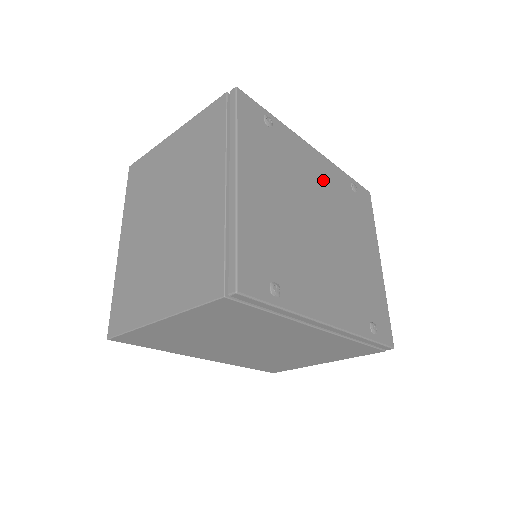
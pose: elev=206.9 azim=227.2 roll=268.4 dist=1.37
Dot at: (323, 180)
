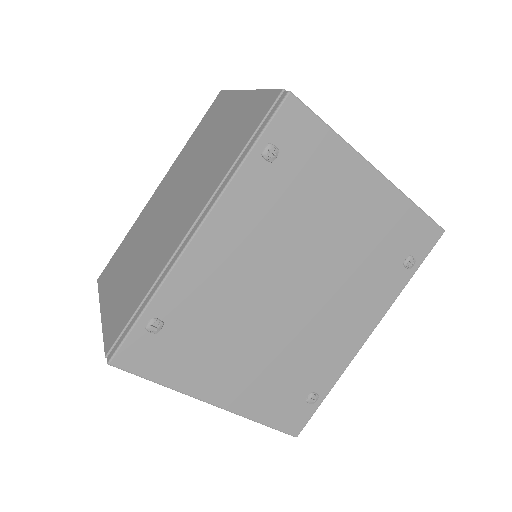
Dot at: (243, 243)
